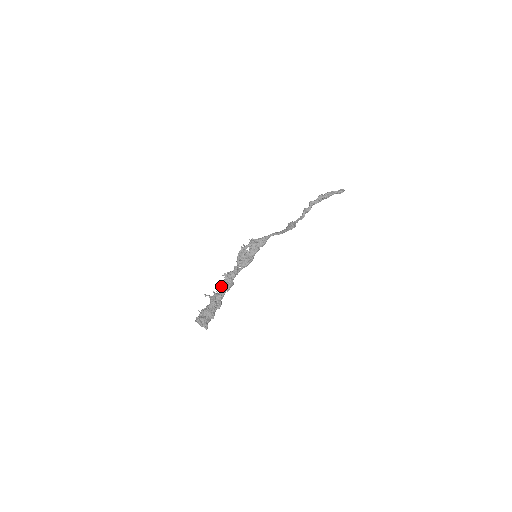
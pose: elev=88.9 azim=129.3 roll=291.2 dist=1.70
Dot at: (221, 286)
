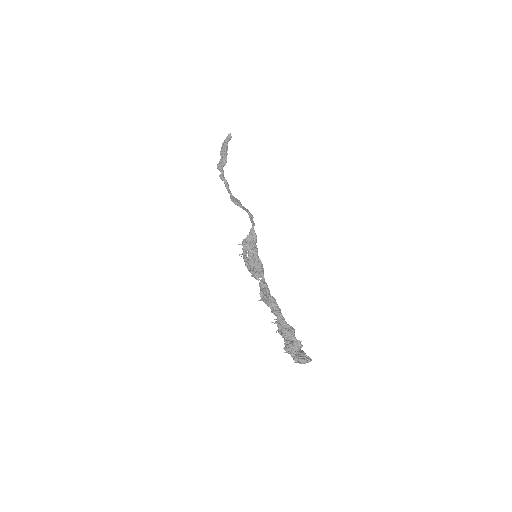
Dot at: (272, 311)
